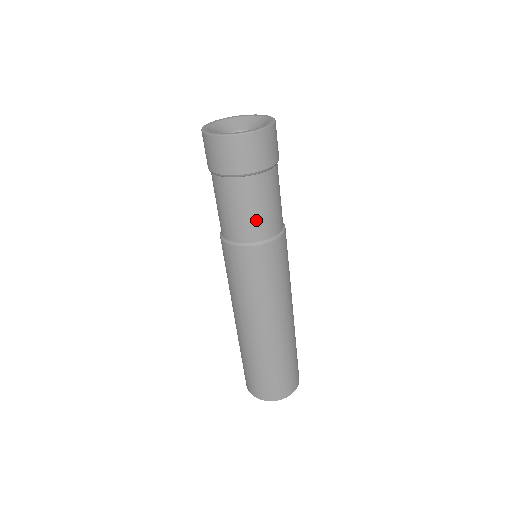
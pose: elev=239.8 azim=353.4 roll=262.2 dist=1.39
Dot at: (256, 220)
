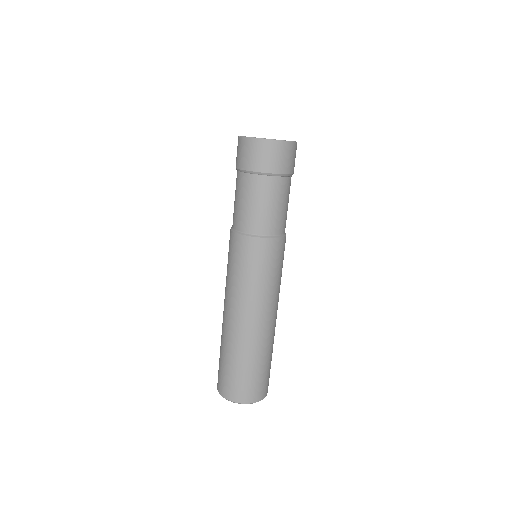
Dot at: (253, 214)
